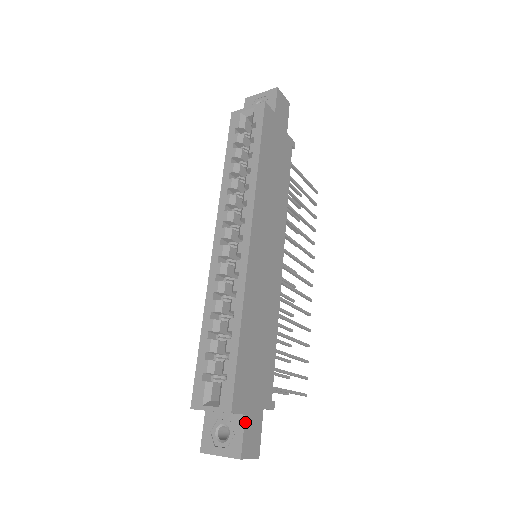
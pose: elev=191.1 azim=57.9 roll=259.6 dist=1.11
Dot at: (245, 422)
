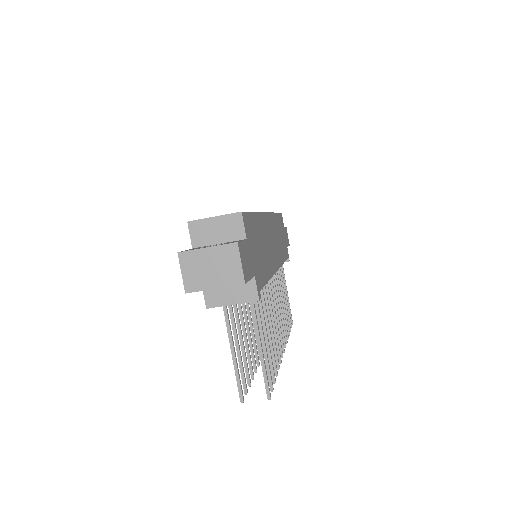
Dot at: (245, 241)
